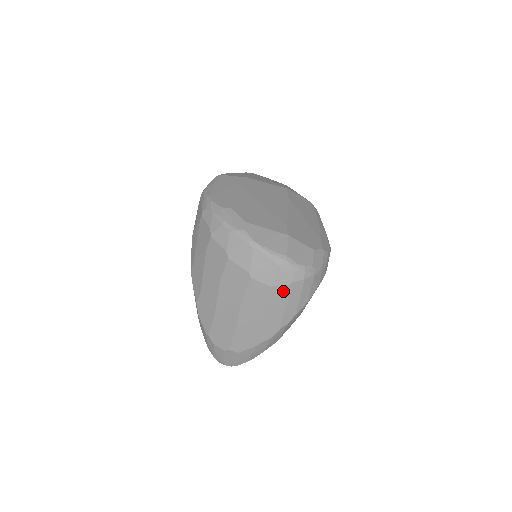
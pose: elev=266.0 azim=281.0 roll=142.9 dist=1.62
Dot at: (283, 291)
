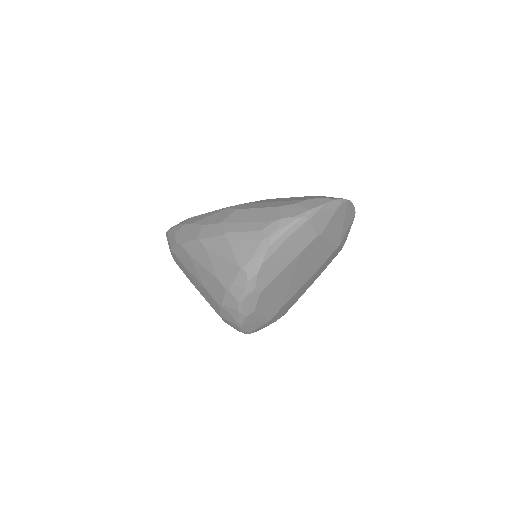
Dot at: occluded
